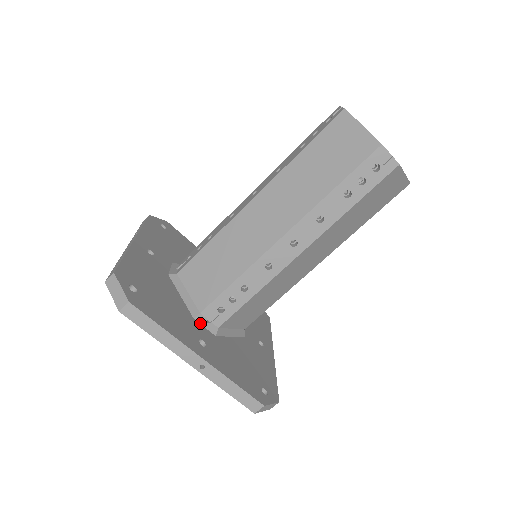
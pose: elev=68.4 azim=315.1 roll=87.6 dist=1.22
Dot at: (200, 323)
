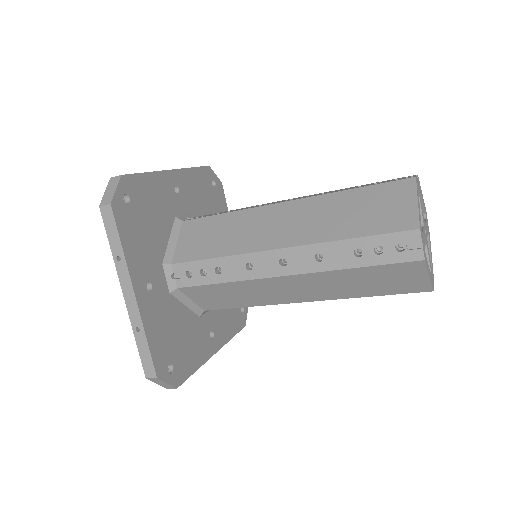
Dot at: (204, 314)
